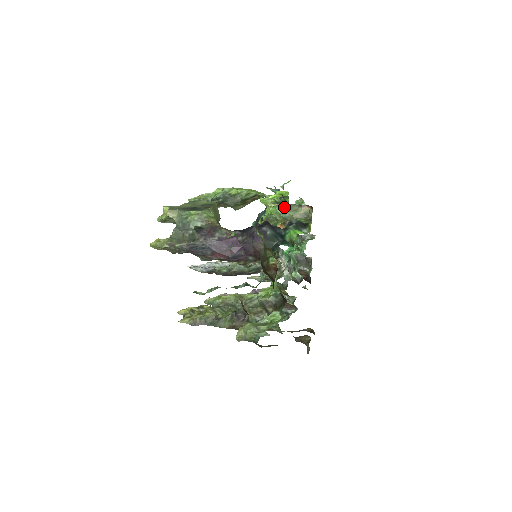
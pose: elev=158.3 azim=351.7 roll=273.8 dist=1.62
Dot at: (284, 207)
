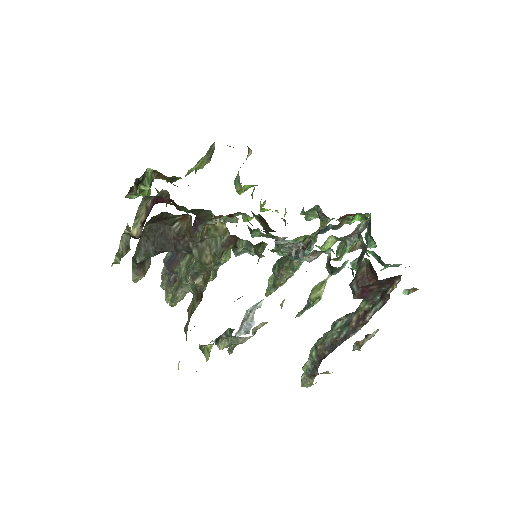
Dot at: occluded
